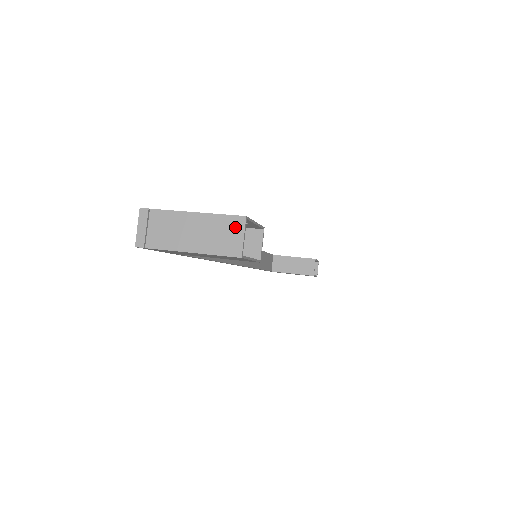
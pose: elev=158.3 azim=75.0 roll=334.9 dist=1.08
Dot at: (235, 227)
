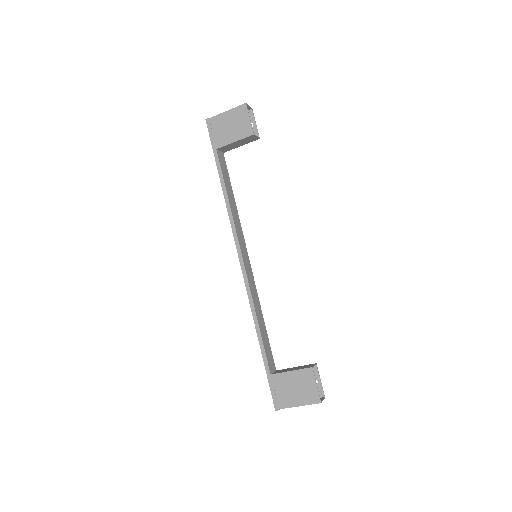
Dot at: occluded
